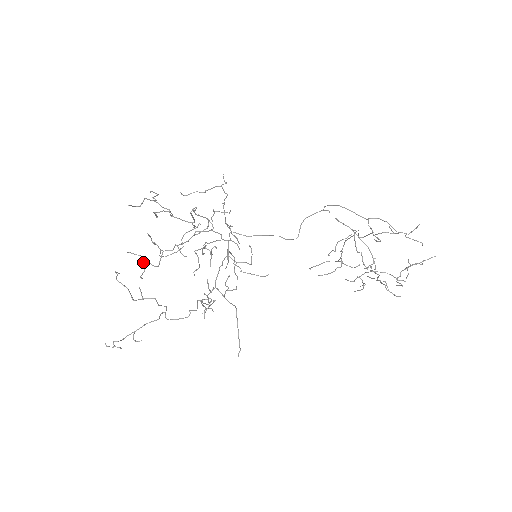
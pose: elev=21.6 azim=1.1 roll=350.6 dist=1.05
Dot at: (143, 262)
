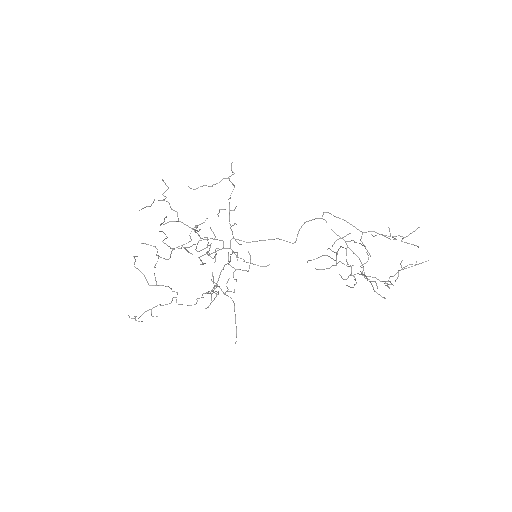
Dot at: occluded
